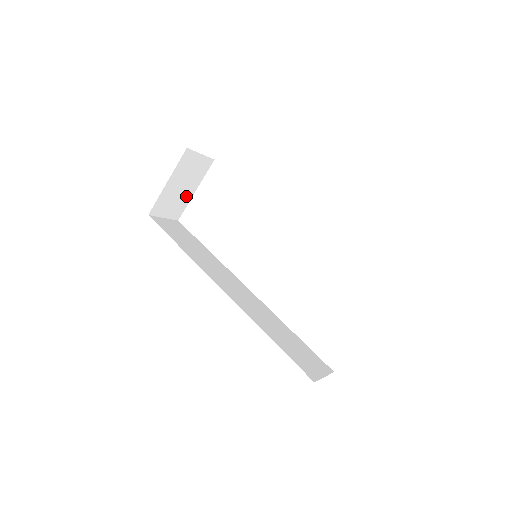
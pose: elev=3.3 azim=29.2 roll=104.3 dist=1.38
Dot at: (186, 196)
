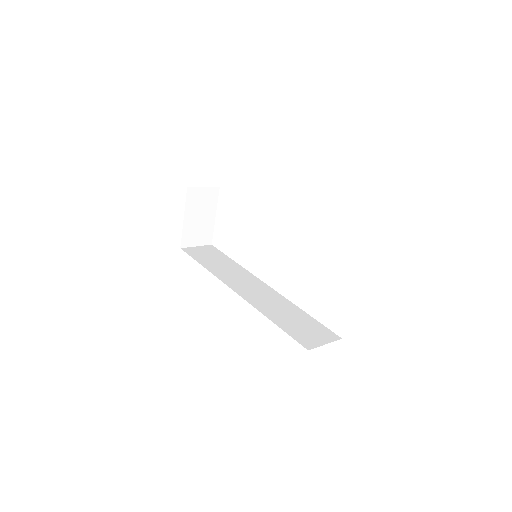
Dot at: (208, 223)
